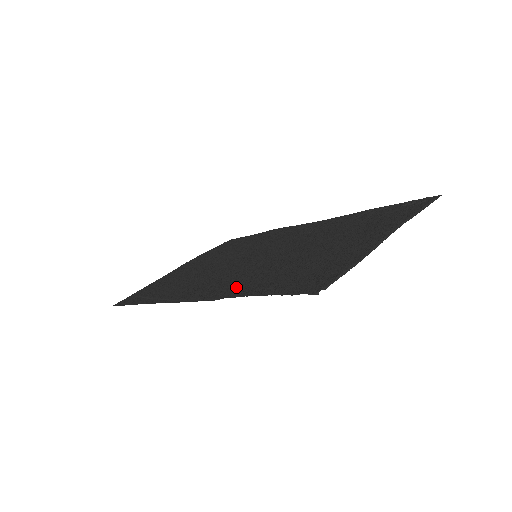
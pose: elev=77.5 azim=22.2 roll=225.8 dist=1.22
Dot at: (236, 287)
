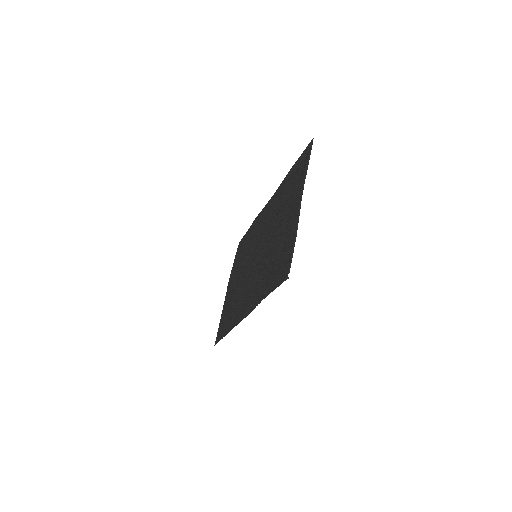
Dot at: (258, 293)
